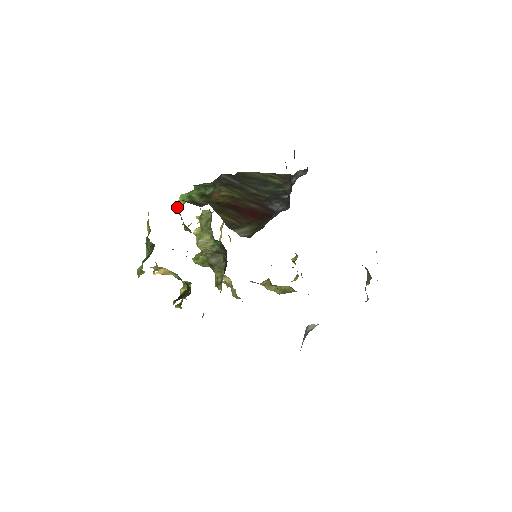
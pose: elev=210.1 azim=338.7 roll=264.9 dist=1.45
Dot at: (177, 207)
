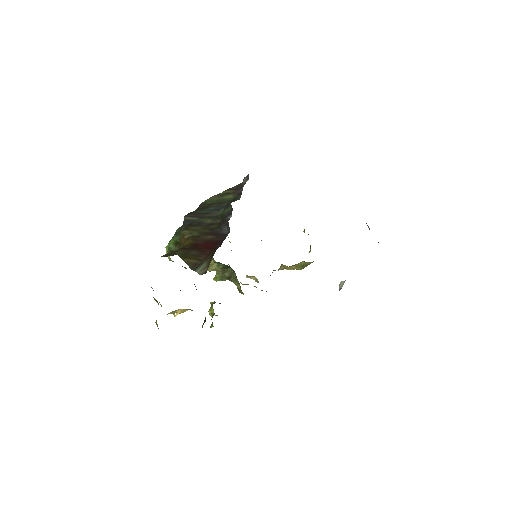
Dot at: (168, 257)
